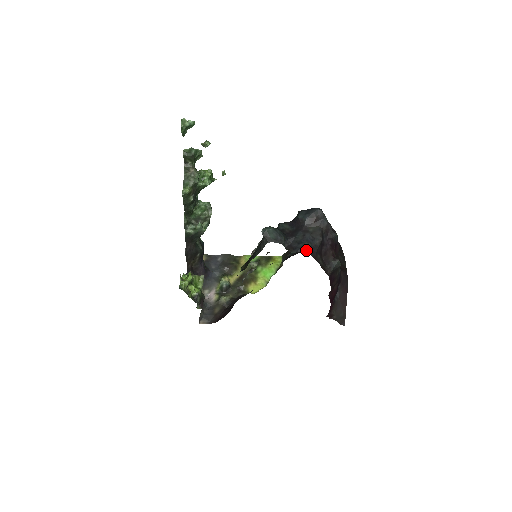
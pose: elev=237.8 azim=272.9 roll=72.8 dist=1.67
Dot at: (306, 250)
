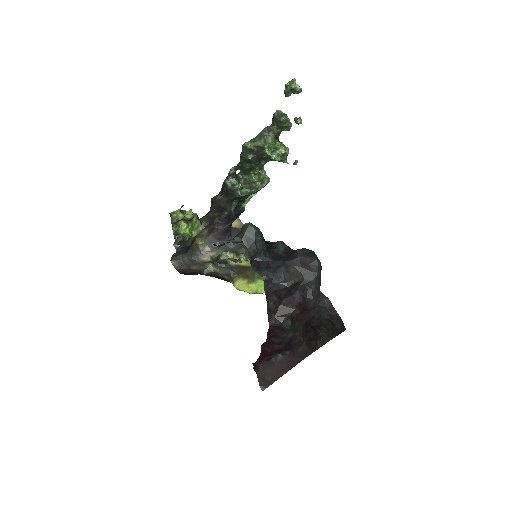
Dot at: (263, 277)
